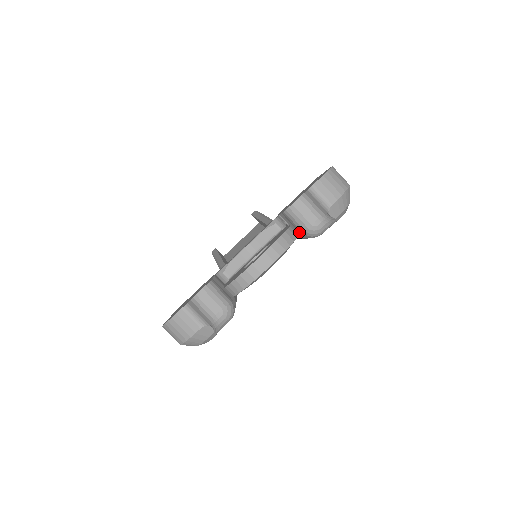
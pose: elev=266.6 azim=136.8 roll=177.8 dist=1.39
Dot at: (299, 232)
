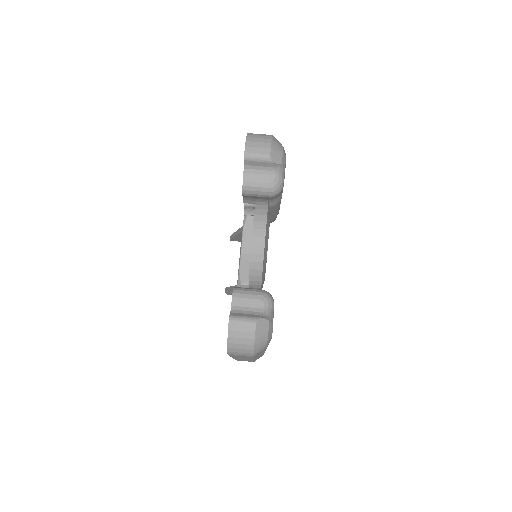
Dot at: occluded
